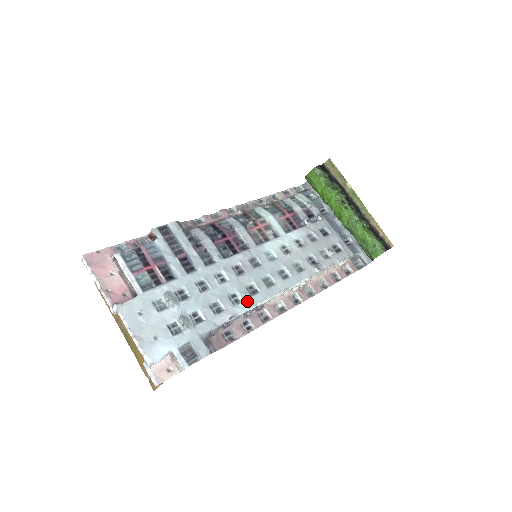
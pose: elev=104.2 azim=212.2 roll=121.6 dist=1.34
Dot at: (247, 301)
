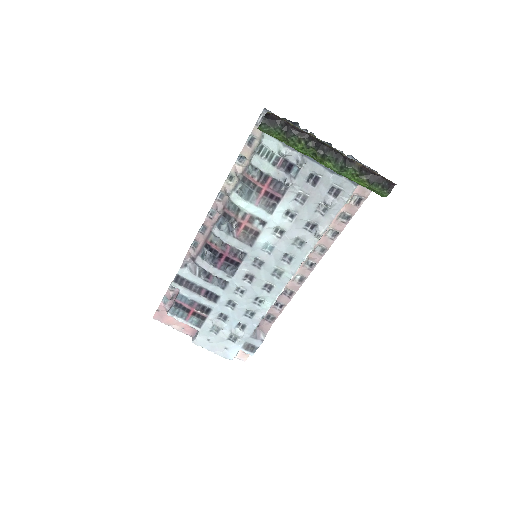
Dot at: (268, 299)
